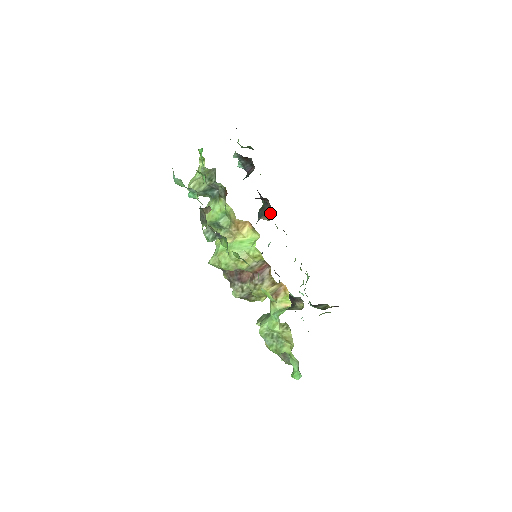
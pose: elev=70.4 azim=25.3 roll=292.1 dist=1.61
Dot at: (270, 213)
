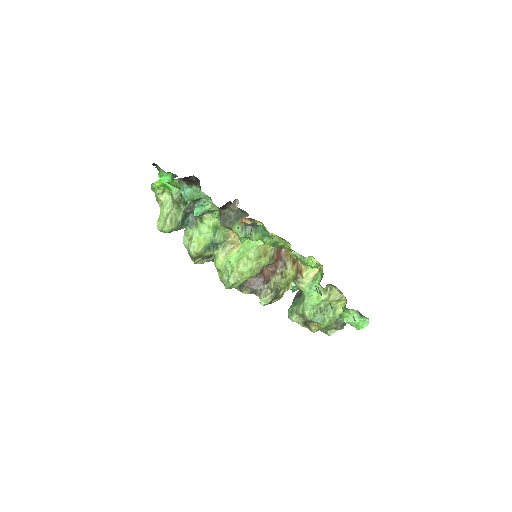
Dot at: (239, 213)
